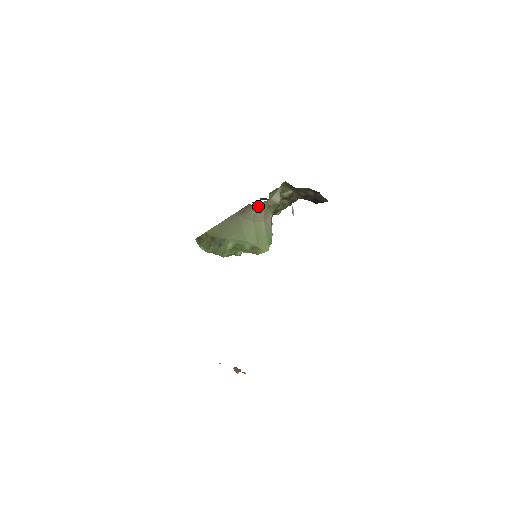
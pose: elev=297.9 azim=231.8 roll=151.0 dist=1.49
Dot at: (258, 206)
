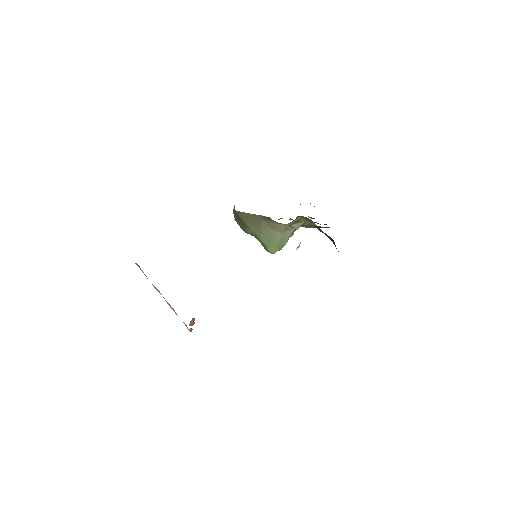
Dot at: (279, 223)
